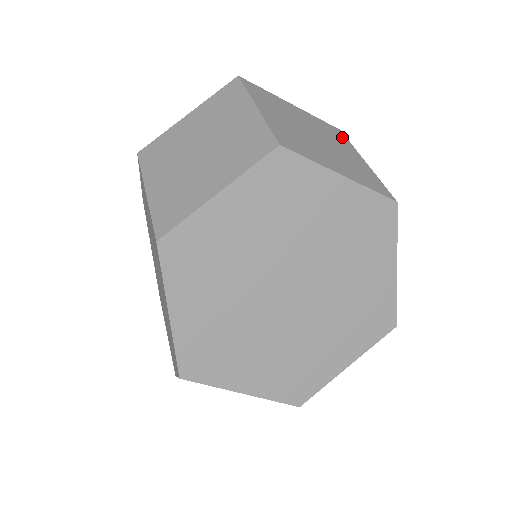
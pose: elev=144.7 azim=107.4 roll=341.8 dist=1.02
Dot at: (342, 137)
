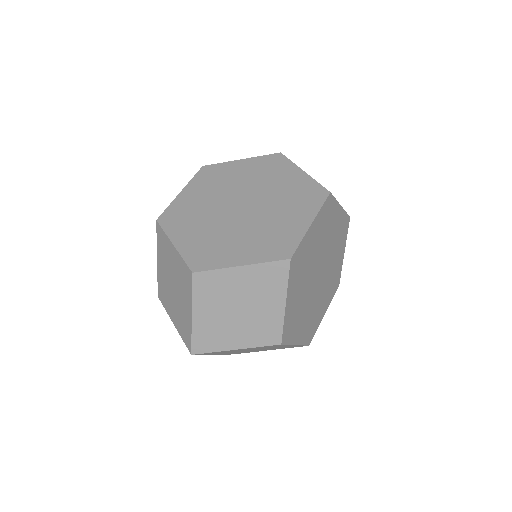
Dot at: occluded
